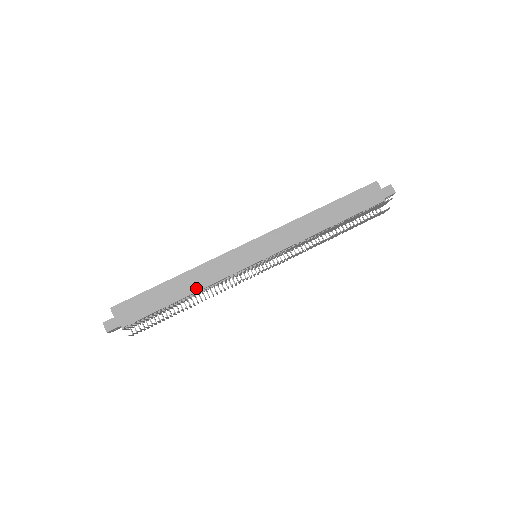
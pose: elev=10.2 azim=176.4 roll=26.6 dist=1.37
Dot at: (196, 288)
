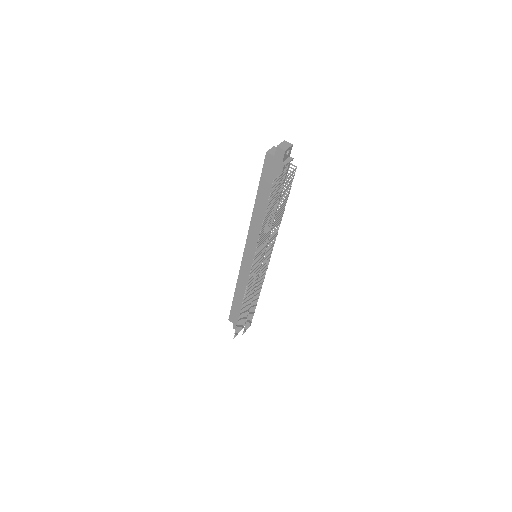
Dot at: occluded
